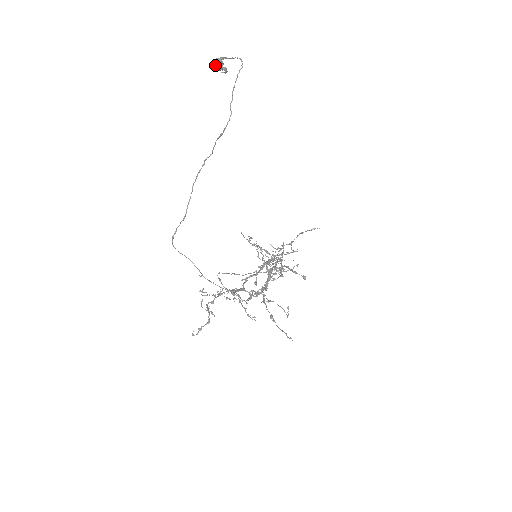
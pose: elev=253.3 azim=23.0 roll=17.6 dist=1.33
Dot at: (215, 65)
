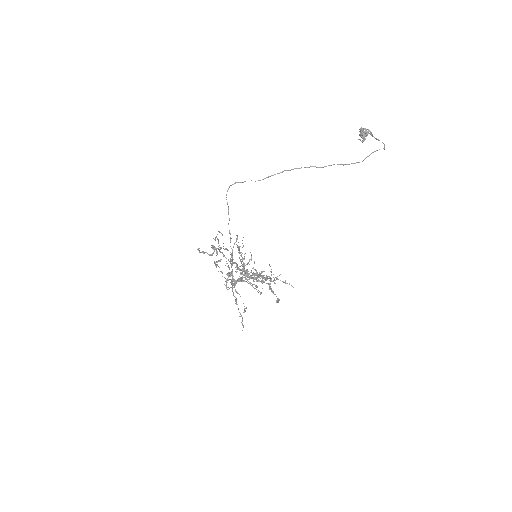
Dot at: (363, 131)
